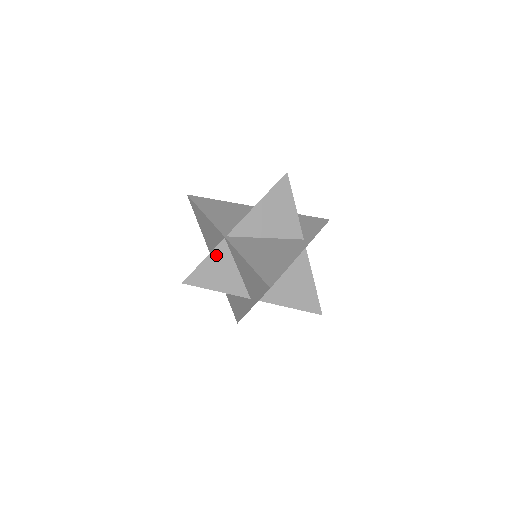
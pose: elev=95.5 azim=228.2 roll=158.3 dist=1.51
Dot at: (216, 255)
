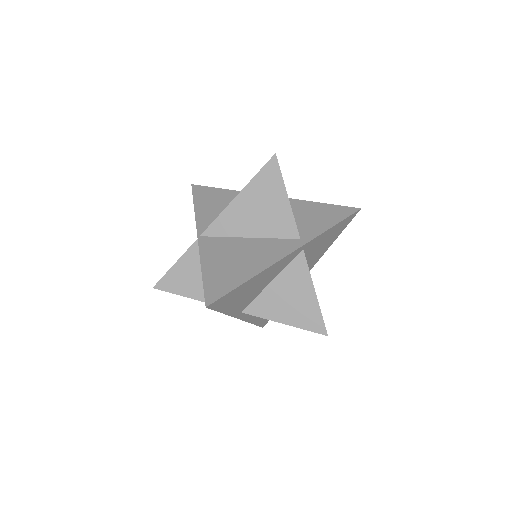
Dot at: (189, 258)
